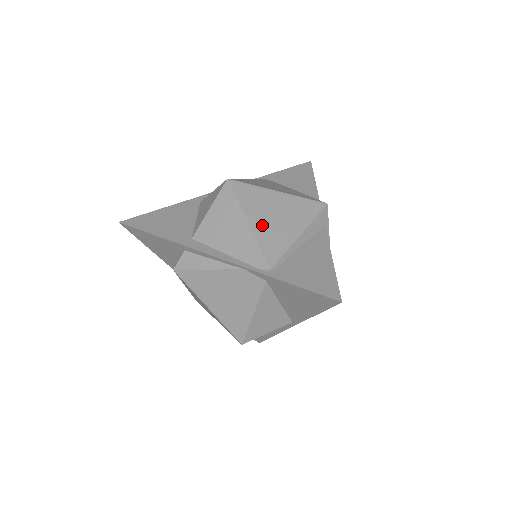
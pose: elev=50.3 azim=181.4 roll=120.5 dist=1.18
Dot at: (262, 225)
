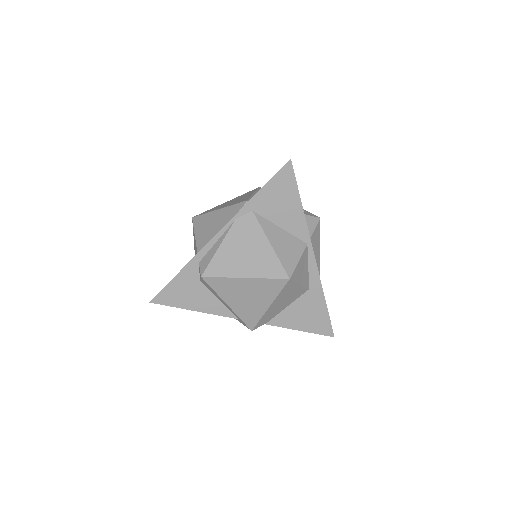
Dot at: (227, 205)
